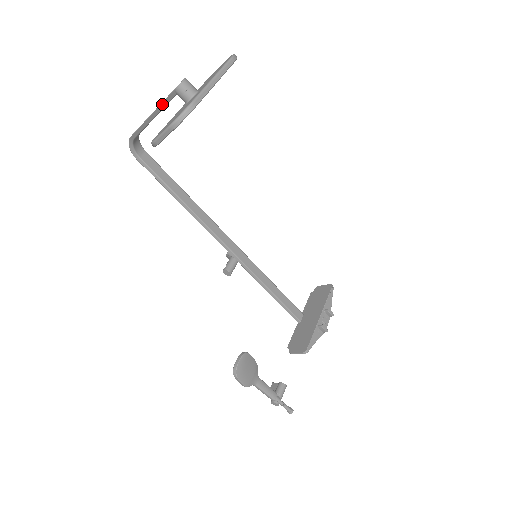
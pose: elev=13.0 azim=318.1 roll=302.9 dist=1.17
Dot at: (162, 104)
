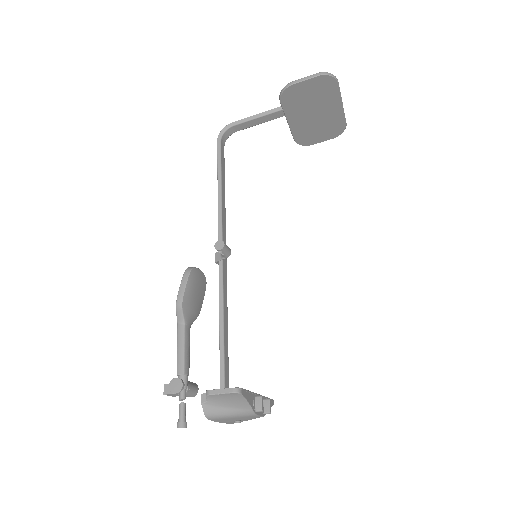
Dot at: occluded
